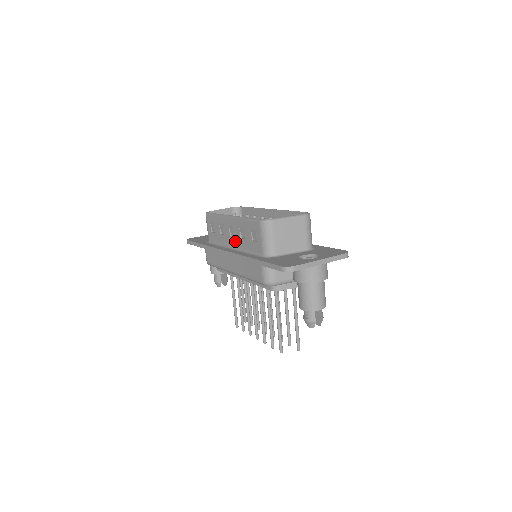
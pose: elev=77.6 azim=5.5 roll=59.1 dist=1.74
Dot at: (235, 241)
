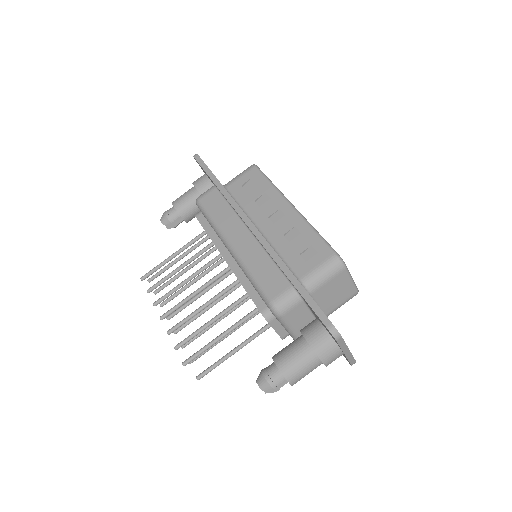
Dot at: (271, 228)
